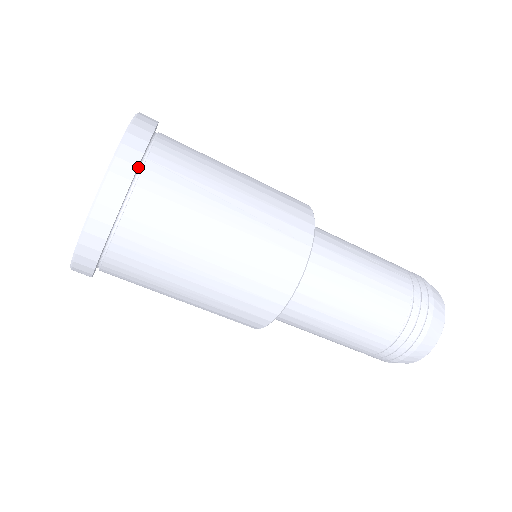
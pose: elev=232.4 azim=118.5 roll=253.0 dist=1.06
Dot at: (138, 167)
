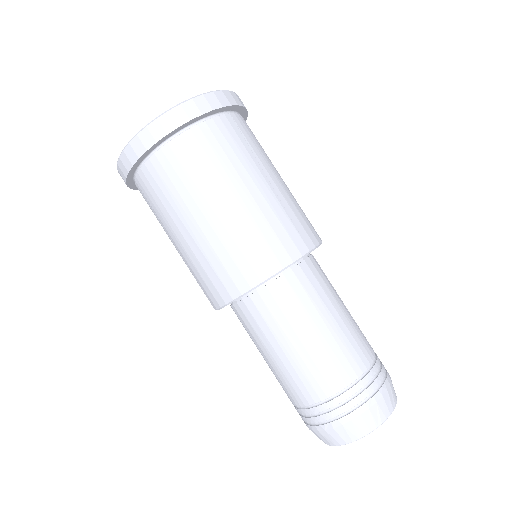
Dot at: (221, 112)
